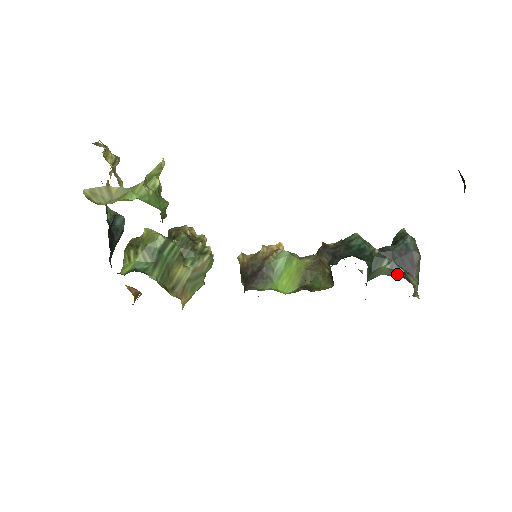
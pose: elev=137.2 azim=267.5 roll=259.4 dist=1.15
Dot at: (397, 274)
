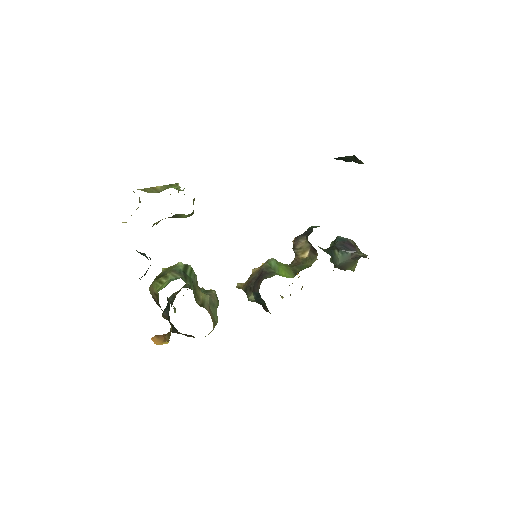
Dot at: (348, 258)
